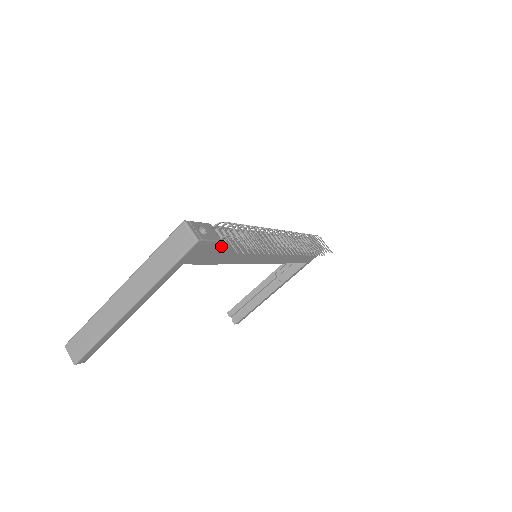
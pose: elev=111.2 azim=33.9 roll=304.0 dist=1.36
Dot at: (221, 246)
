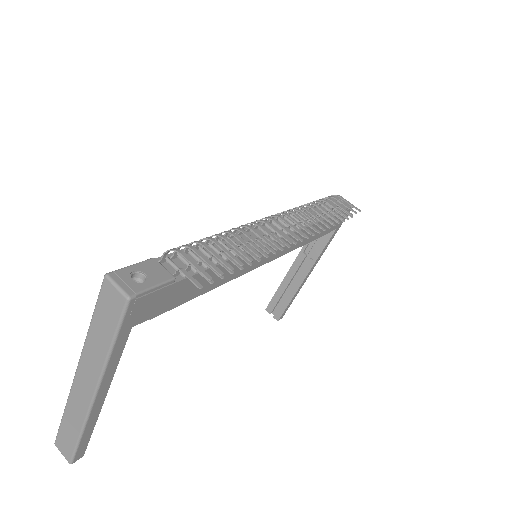
Dot at: (179, 283)
